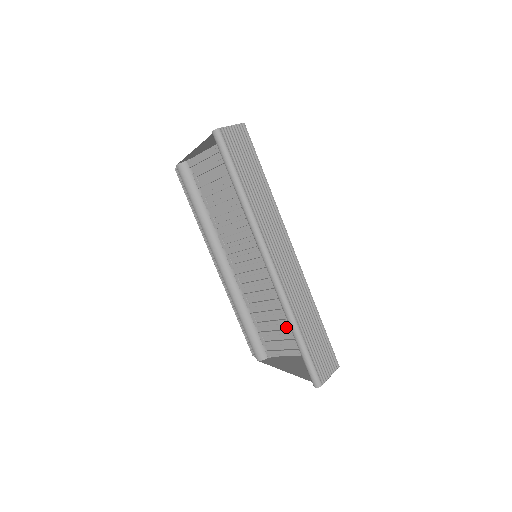
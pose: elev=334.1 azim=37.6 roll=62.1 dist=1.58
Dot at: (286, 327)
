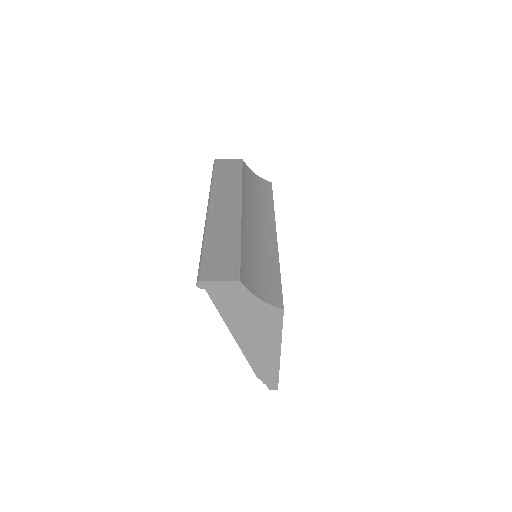
Dot at: occluded
